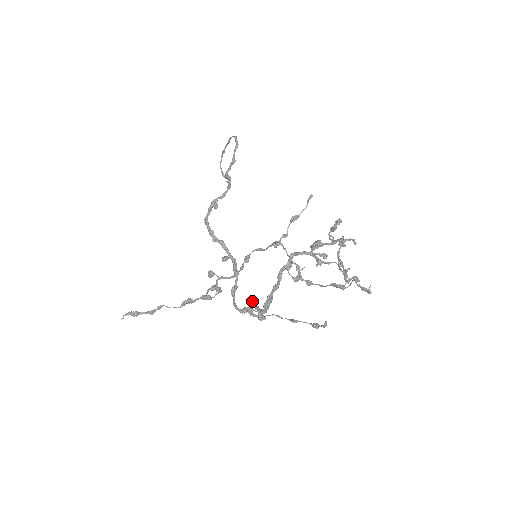
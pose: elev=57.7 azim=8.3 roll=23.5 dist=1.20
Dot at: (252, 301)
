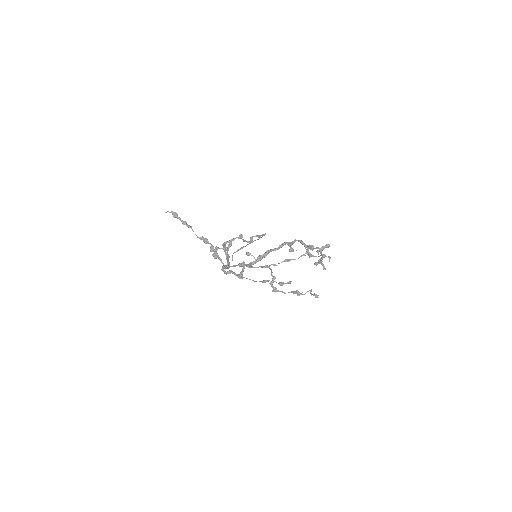
Dot at: (244, 263)
